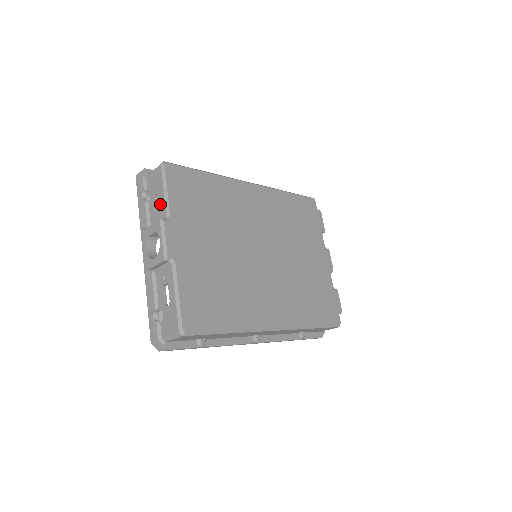
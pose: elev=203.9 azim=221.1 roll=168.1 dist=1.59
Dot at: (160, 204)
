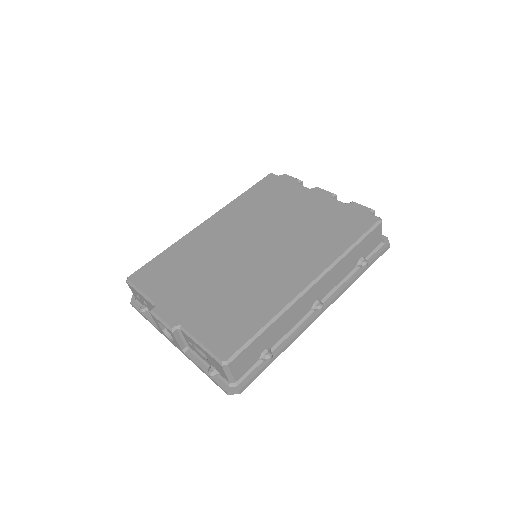
Dot at: (147, 304)
